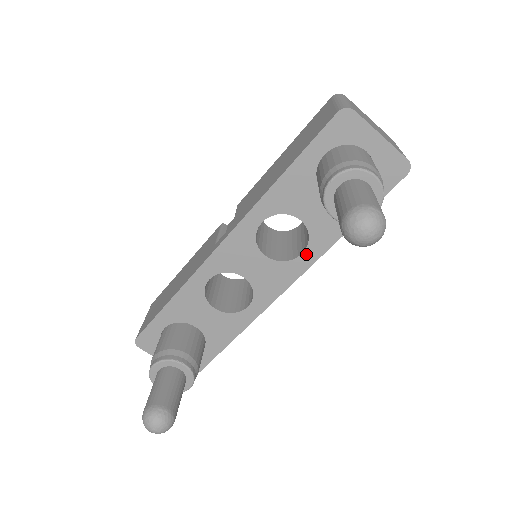
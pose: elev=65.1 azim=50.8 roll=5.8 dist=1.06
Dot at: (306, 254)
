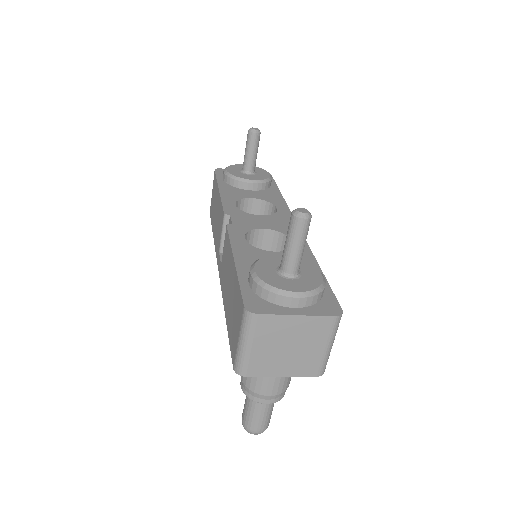
Dot at: occluded
